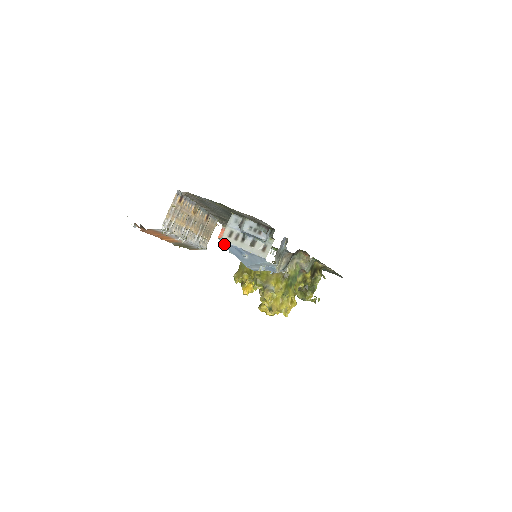
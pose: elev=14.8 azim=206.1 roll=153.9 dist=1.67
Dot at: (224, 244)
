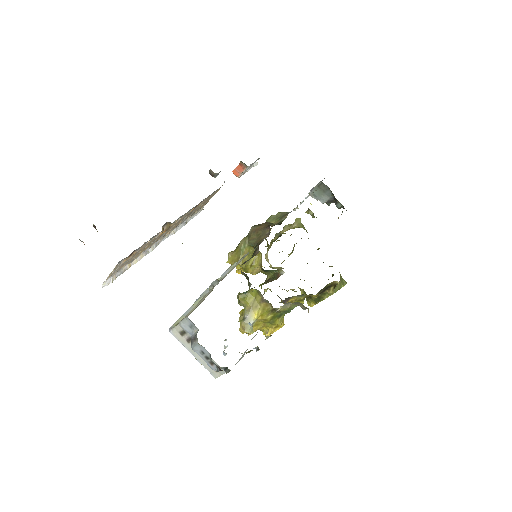
Dot at: occluded
